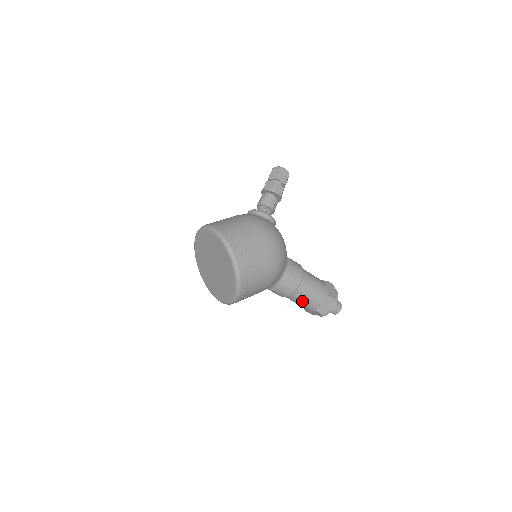
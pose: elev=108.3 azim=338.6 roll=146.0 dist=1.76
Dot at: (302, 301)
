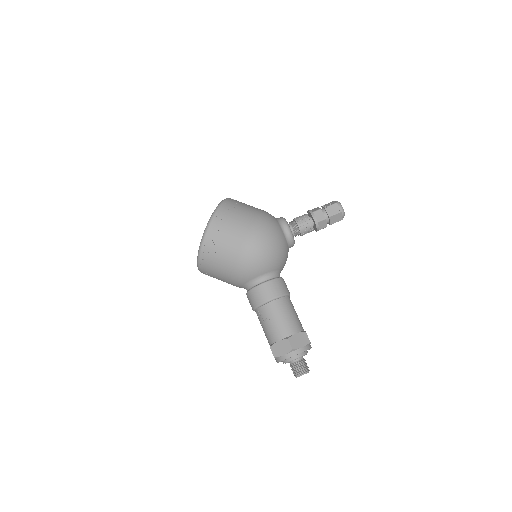
Dot at: (264, 325)
